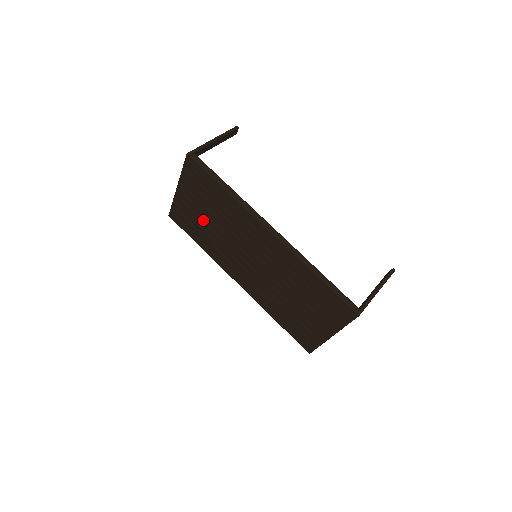
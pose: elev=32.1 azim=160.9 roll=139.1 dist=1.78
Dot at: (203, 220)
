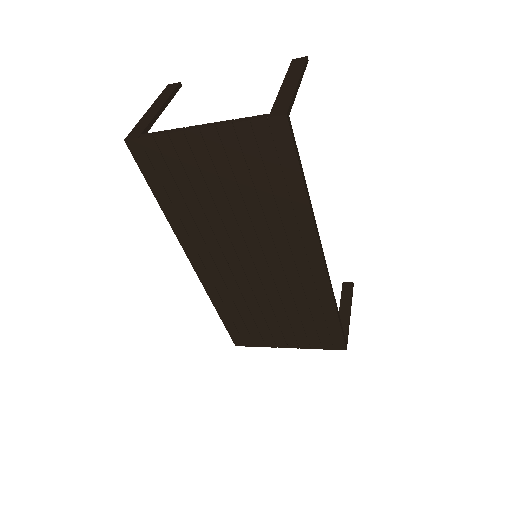
Dot at: (210, 190)
